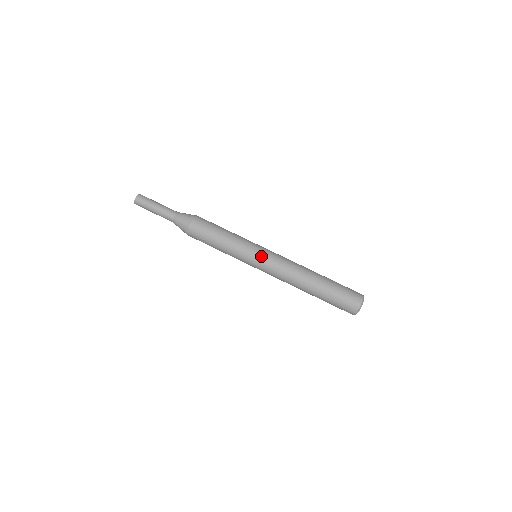
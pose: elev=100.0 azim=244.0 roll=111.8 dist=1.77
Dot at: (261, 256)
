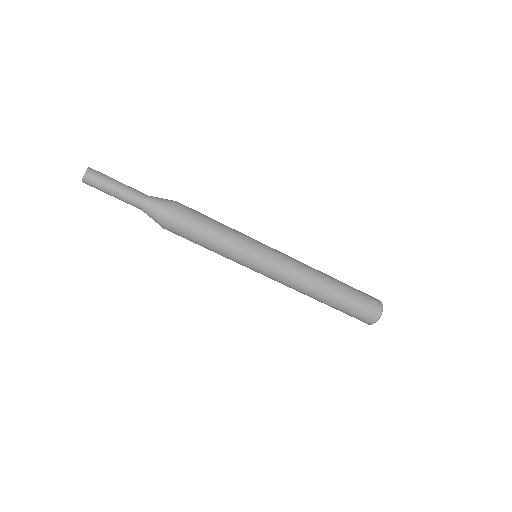
Dot at: (260, 270)
